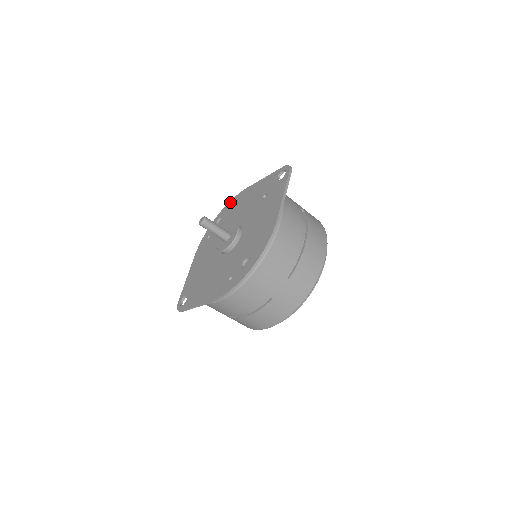
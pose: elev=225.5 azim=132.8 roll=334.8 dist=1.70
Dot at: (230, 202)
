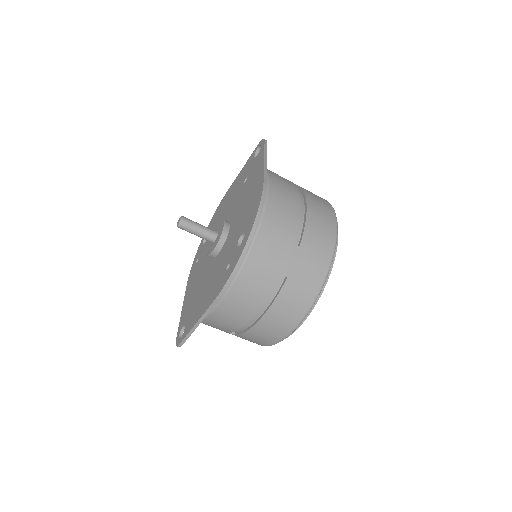
Dot at: (212, 217)
